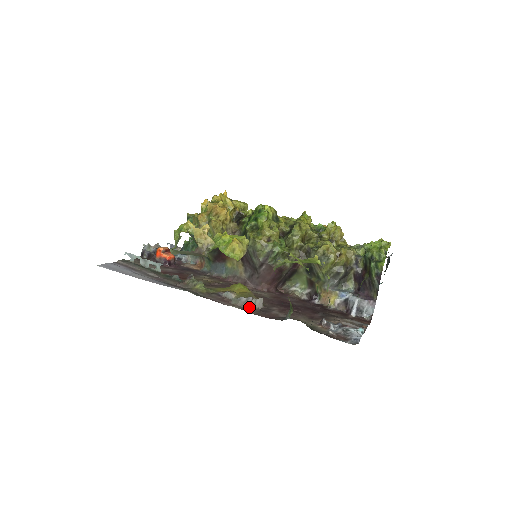
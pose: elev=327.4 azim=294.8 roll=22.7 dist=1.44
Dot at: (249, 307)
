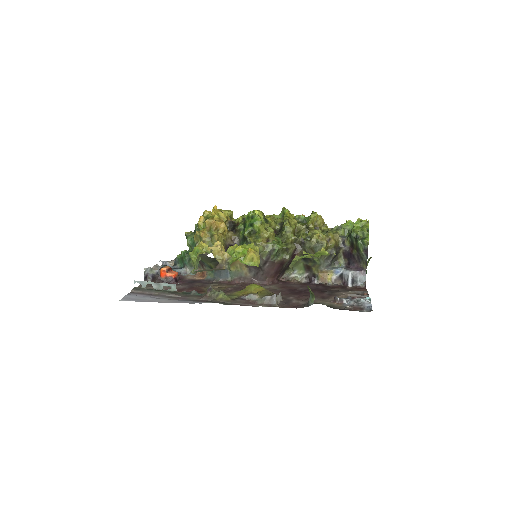
Dot at: (275, 303)
